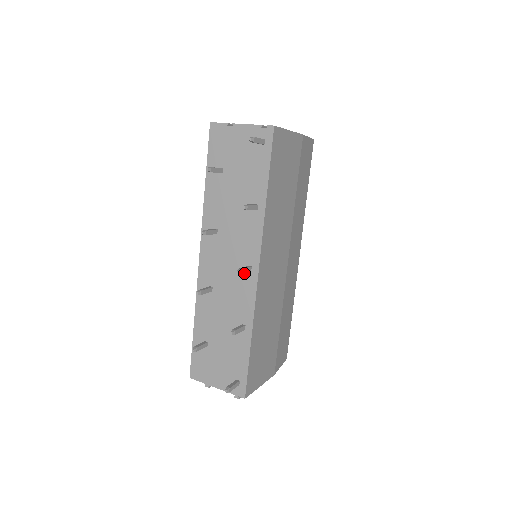
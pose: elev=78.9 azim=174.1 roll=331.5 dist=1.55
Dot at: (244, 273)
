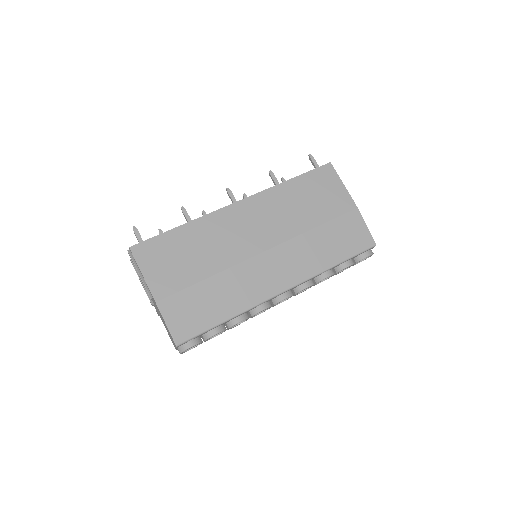
Dot at: occluded
